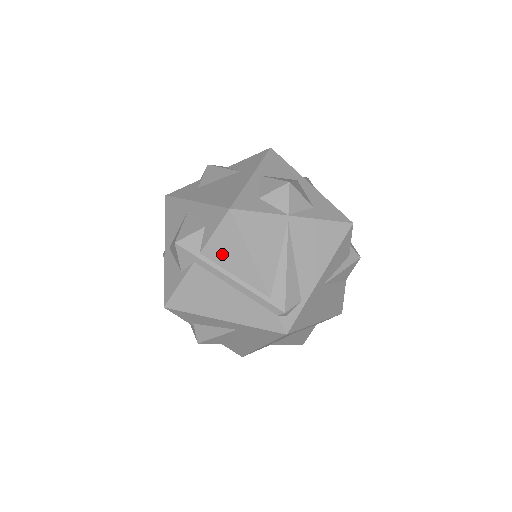
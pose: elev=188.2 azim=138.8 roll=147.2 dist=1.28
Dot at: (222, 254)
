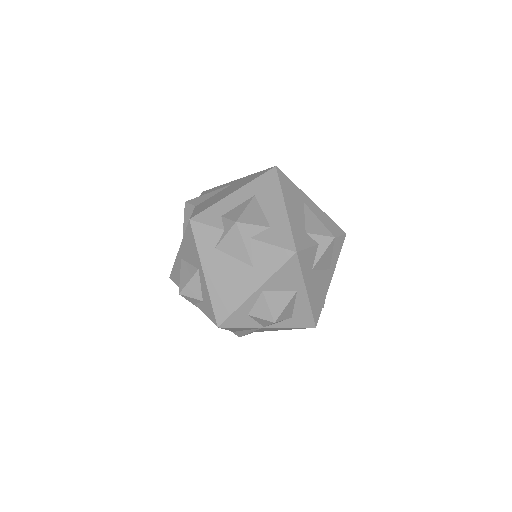
Dot at: occluded
